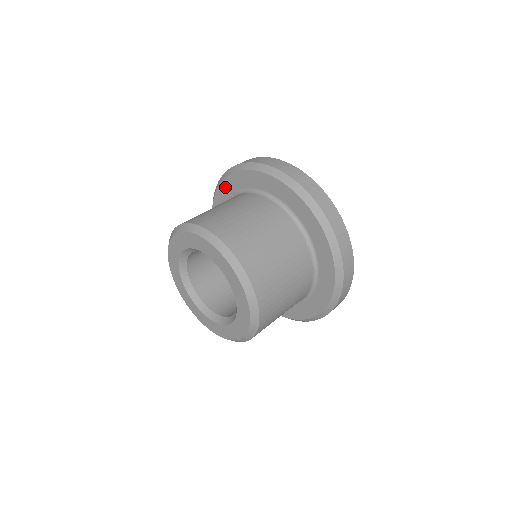
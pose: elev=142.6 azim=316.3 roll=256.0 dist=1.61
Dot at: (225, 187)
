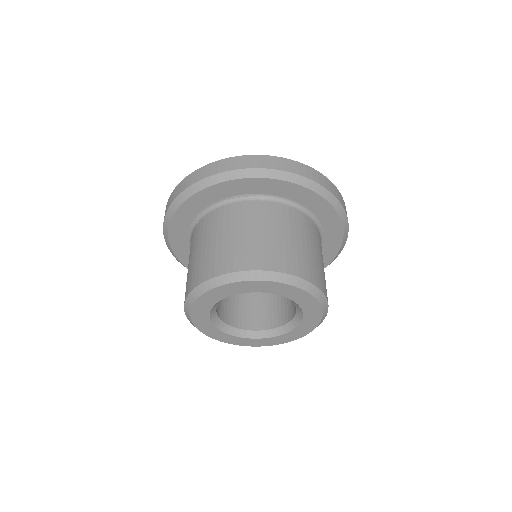
Dot at: (228, 187)
